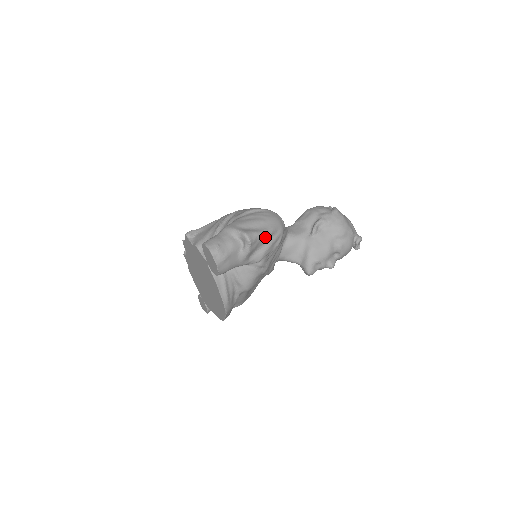
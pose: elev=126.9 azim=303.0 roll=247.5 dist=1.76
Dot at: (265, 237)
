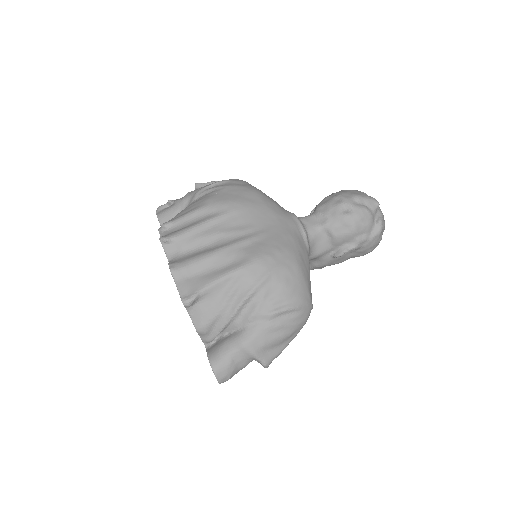
Dot at: occluded
